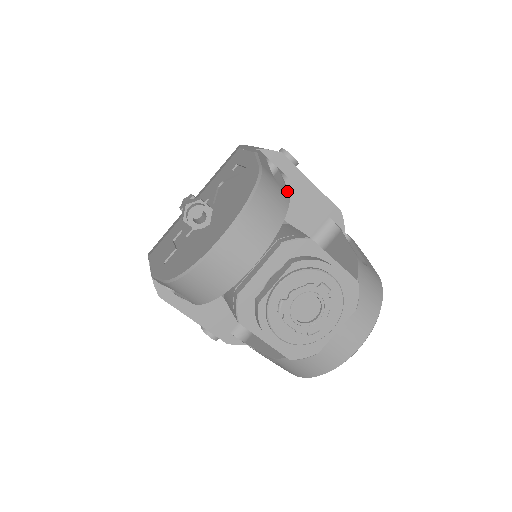
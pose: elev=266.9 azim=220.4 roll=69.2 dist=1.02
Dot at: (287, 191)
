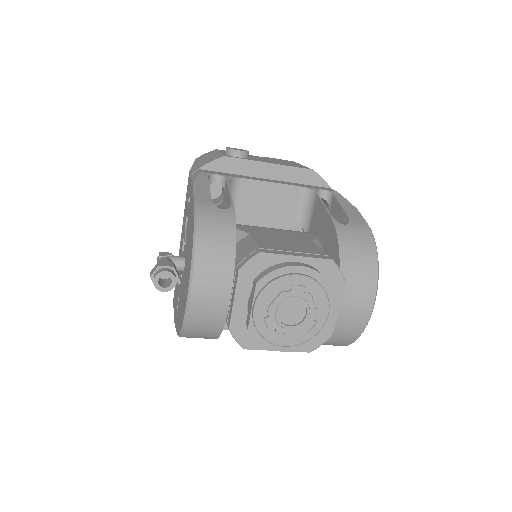
Dot at: (231, 209)
